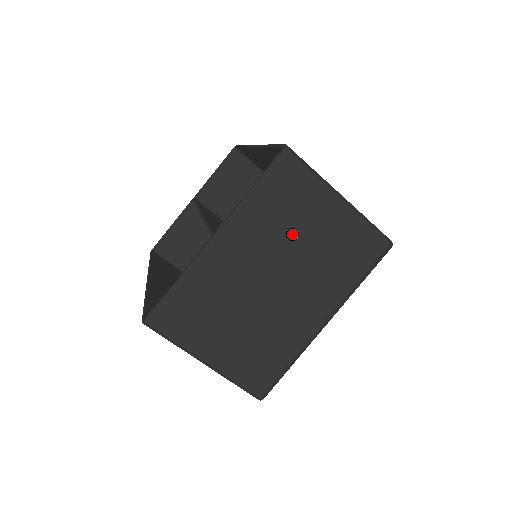
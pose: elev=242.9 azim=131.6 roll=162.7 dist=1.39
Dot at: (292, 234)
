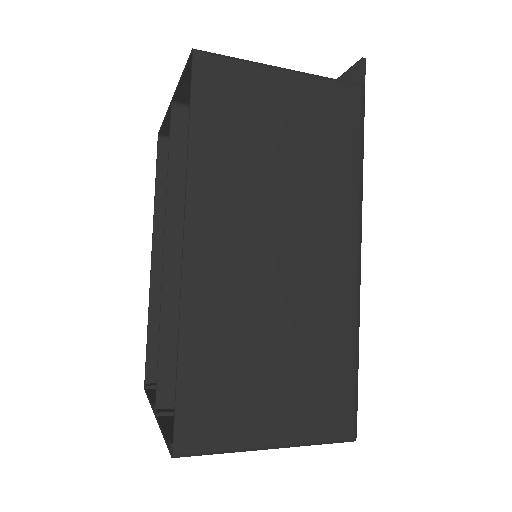
Dot at: occluded
